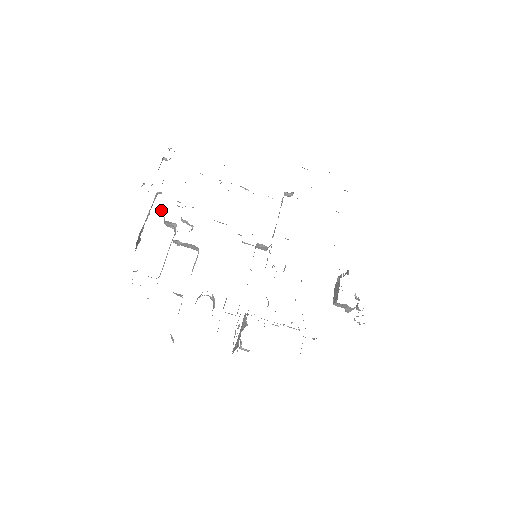
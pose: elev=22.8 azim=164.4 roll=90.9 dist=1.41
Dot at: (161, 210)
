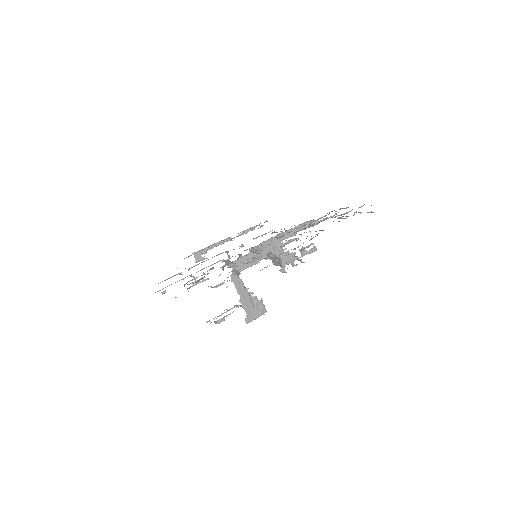
Dot at: occluded
